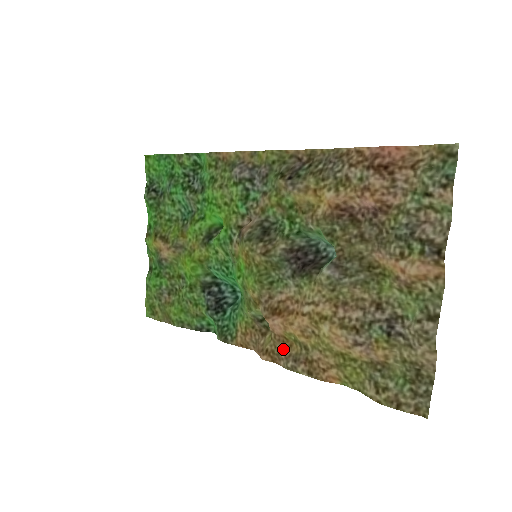
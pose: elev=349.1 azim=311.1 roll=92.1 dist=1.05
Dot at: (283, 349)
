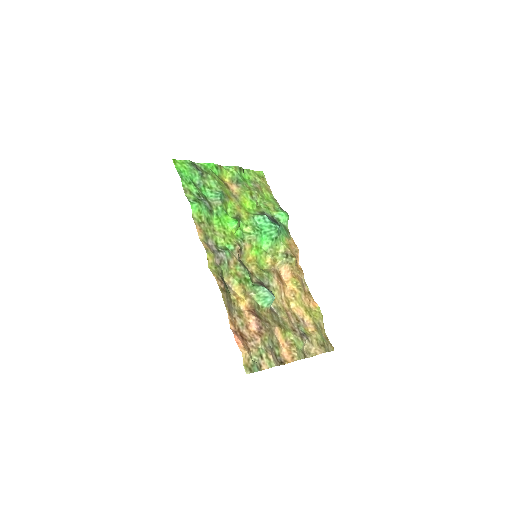
Dot at: (298, 276)
